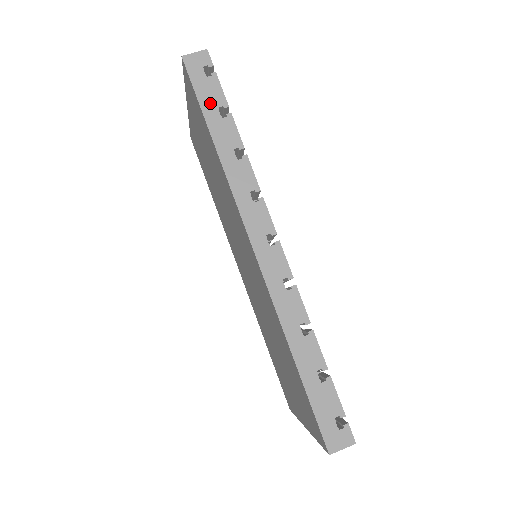
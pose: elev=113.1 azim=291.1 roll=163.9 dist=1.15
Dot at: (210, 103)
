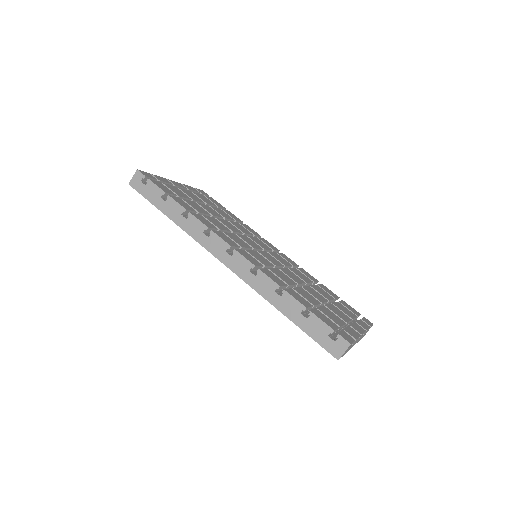
Dot at: (155, 198)
